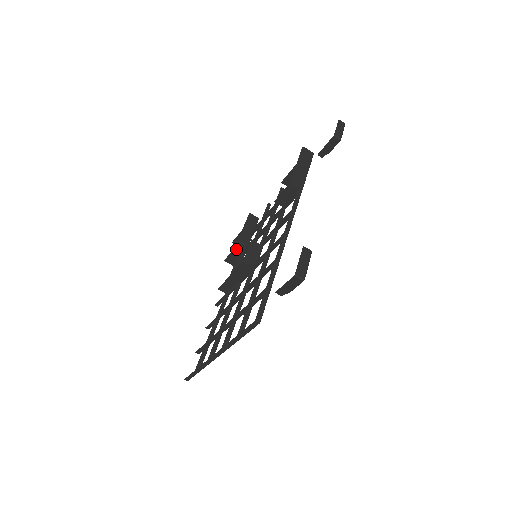
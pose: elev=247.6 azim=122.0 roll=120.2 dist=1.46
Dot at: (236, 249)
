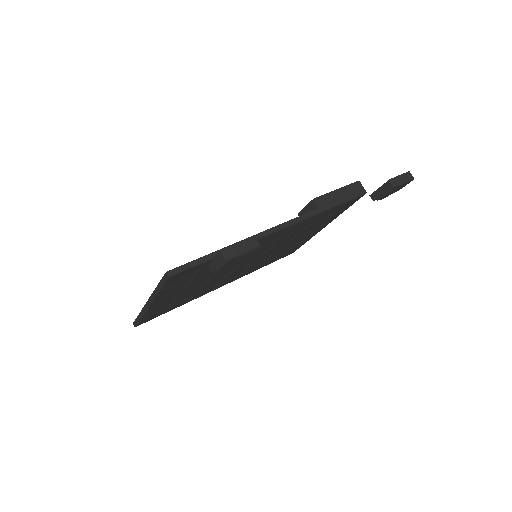
Dot at: occluded
